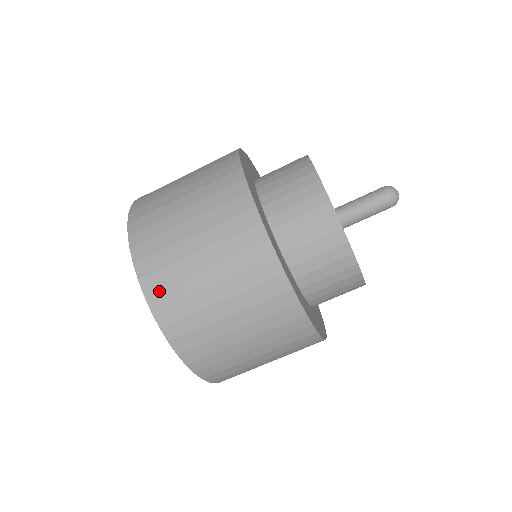
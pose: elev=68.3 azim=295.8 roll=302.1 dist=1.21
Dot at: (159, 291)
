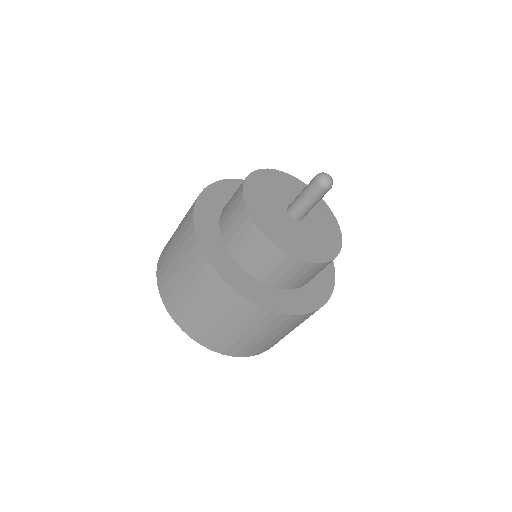
Dot at: (180, 318)
